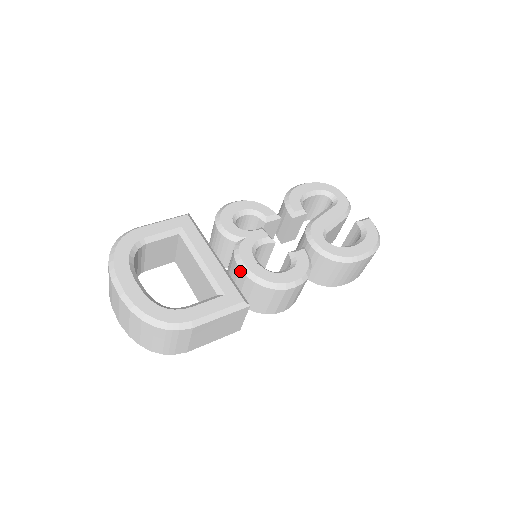
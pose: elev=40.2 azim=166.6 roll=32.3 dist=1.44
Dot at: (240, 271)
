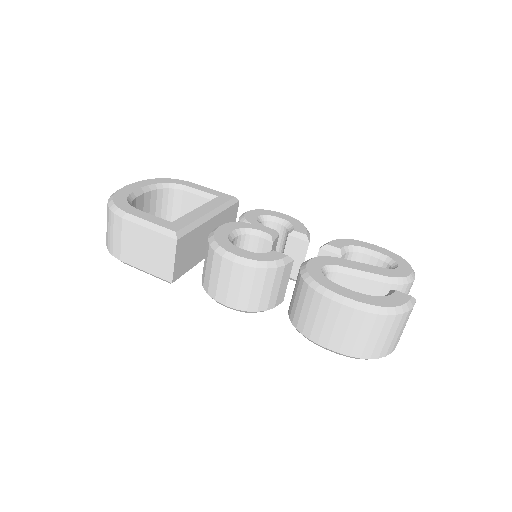
Dot at: occluded
